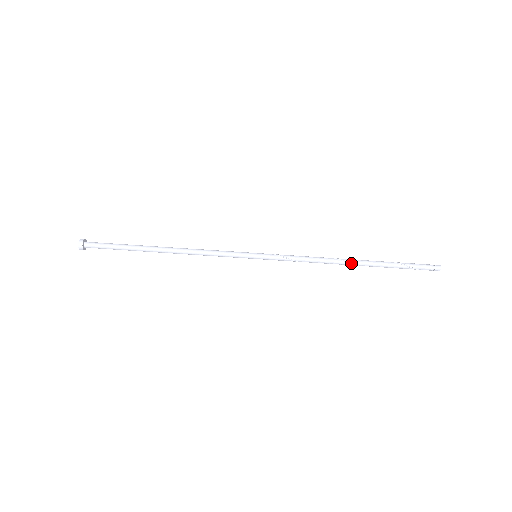
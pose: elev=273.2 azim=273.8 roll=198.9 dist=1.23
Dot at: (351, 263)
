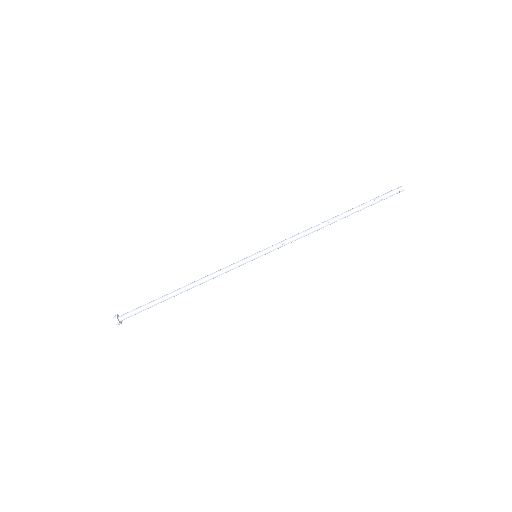
Dot at: (332, 221)
